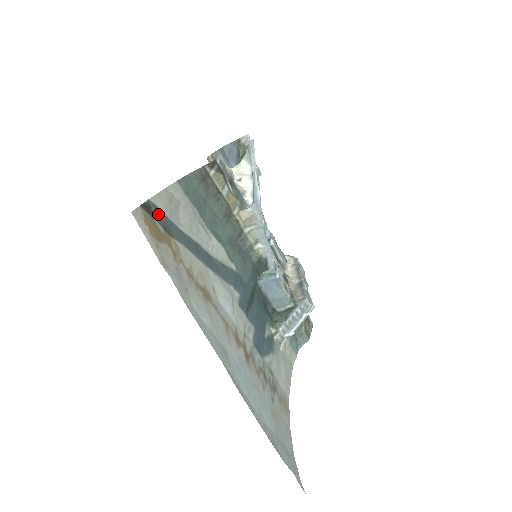
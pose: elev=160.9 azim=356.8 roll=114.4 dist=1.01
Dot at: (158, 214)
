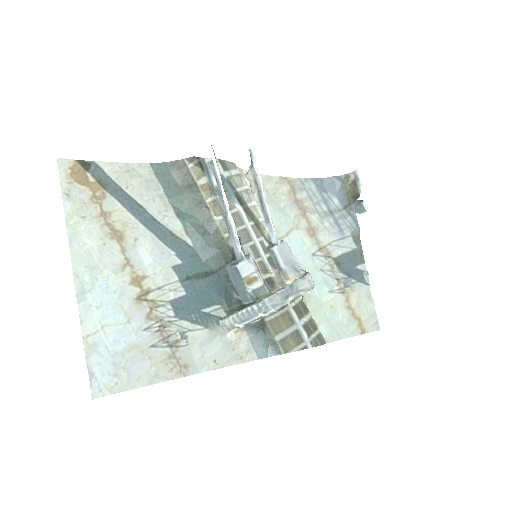
Dot at: (98, 172)
